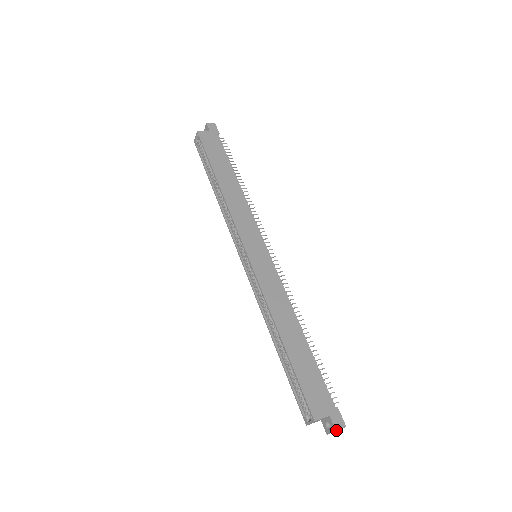
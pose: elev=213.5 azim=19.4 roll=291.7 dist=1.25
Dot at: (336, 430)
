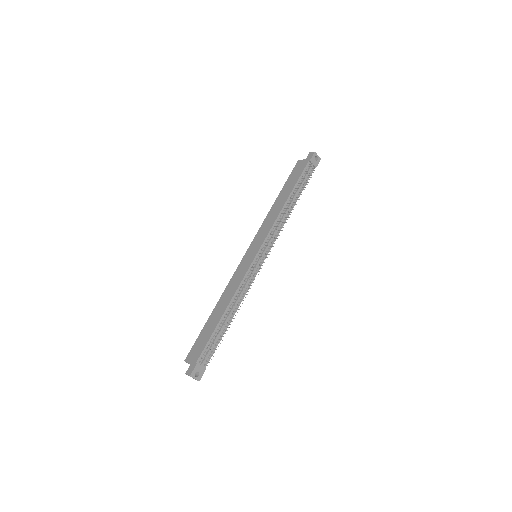
Dot at: (186, 373)
